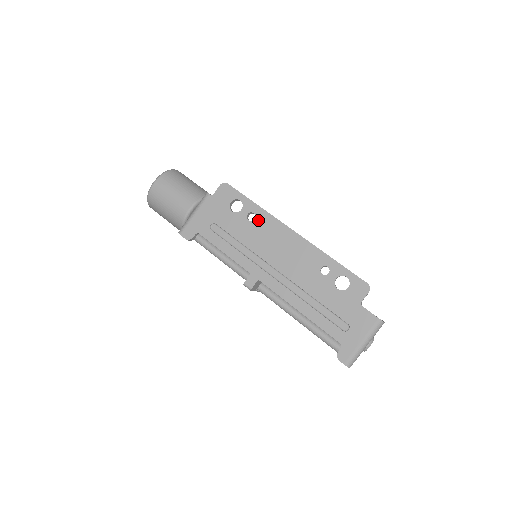
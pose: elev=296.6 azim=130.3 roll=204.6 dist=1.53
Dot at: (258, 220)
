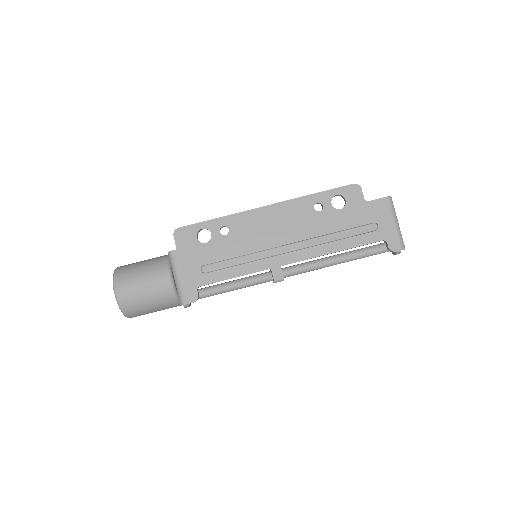
Dot at: (232, 227)
